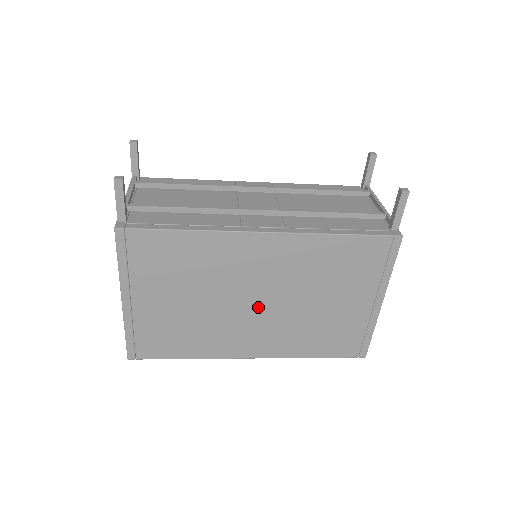
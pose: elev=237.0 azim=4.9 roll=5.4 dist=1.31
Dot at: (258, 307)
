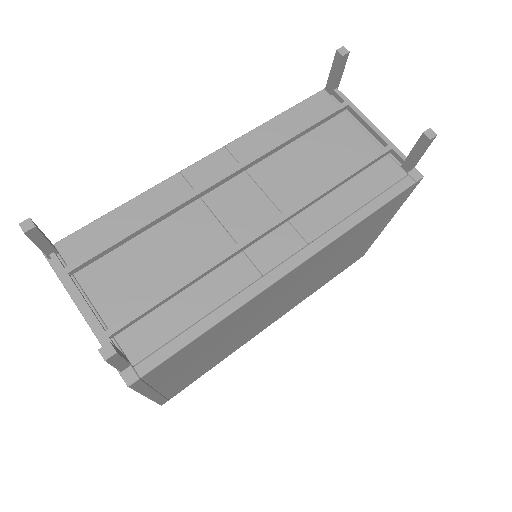
Dot at: (281, 303)
